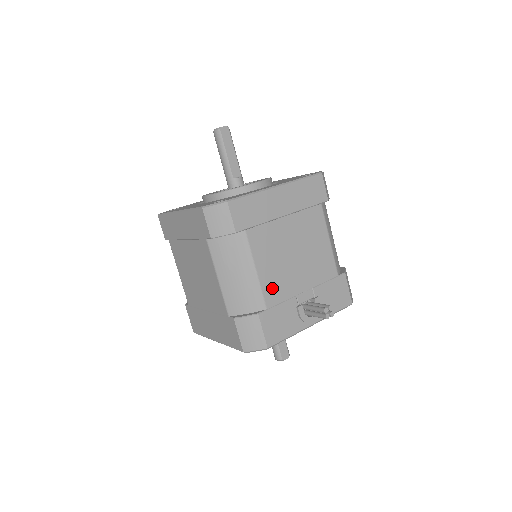
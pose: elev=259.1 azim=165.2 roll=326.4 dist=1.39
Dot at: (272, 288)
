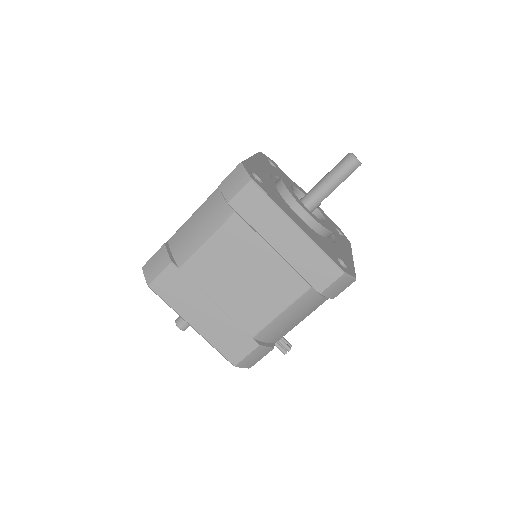
Dot at: occluded
